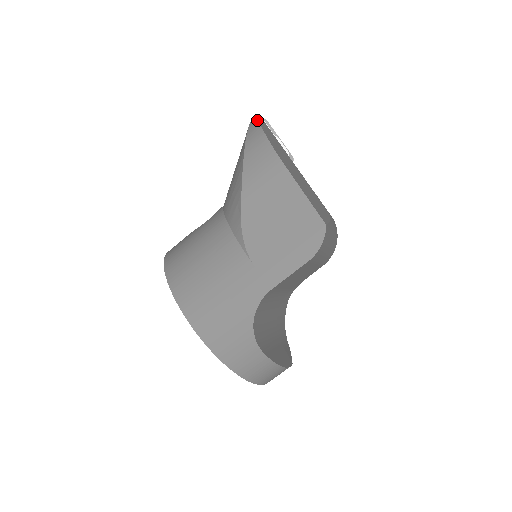
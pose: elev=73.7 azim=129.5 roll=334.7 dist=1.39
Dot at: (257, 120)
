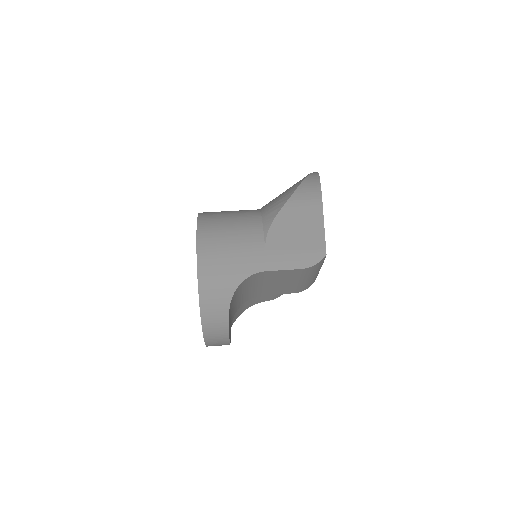
Dot at: (318, 173)
